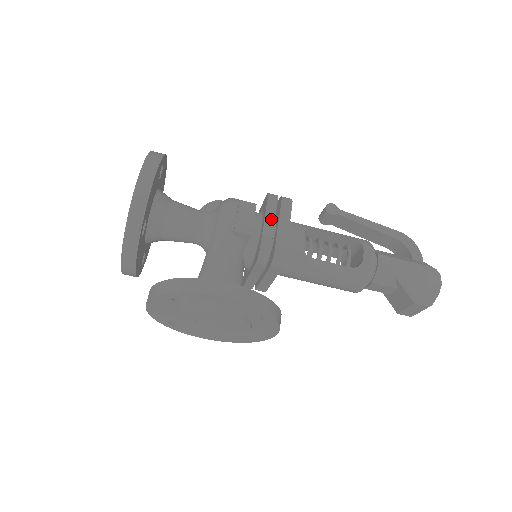
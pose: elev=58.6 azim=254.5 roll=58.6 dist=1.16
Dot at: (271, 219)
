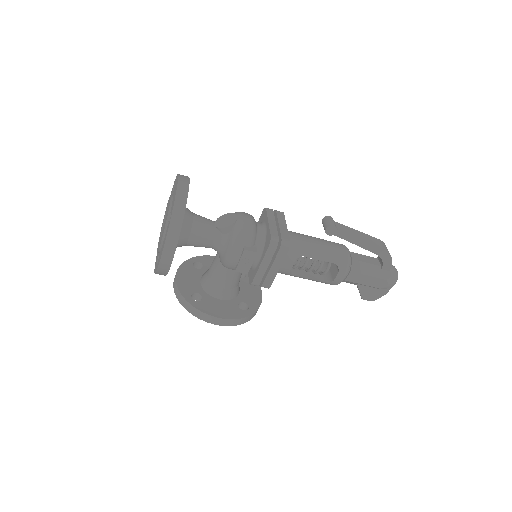
Dot at: (266, 263)
